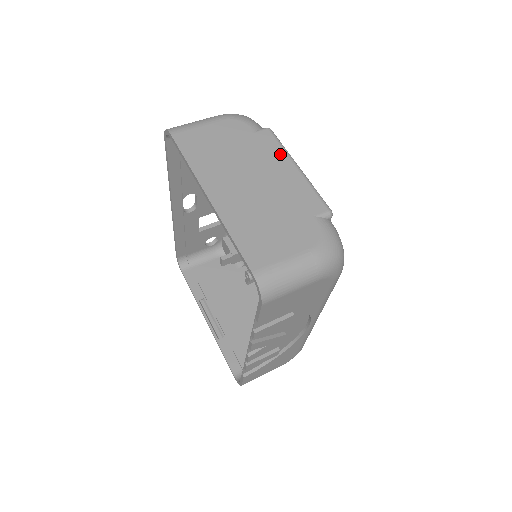
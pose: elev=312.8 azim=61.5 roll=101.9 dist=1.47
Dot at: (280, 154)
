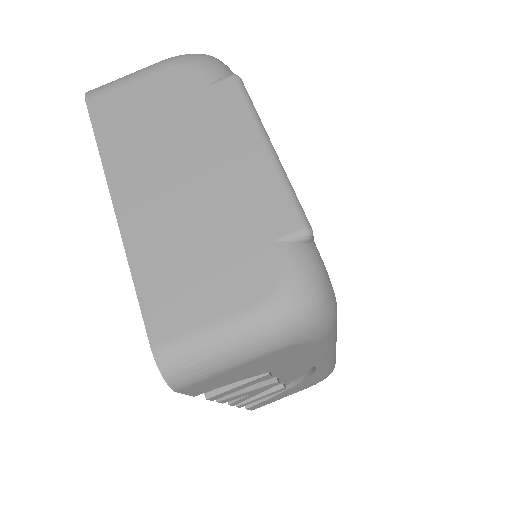
Dot at: (242, 123)
